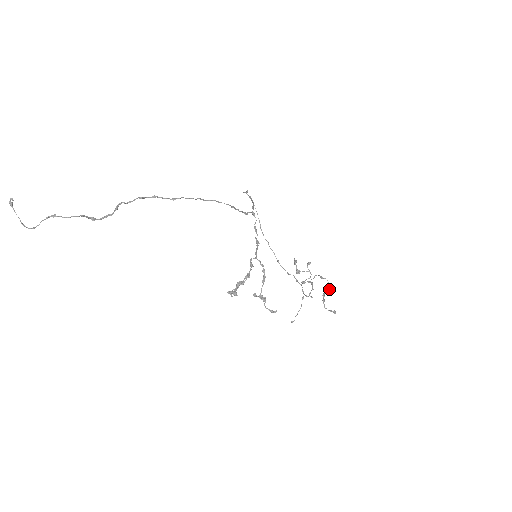
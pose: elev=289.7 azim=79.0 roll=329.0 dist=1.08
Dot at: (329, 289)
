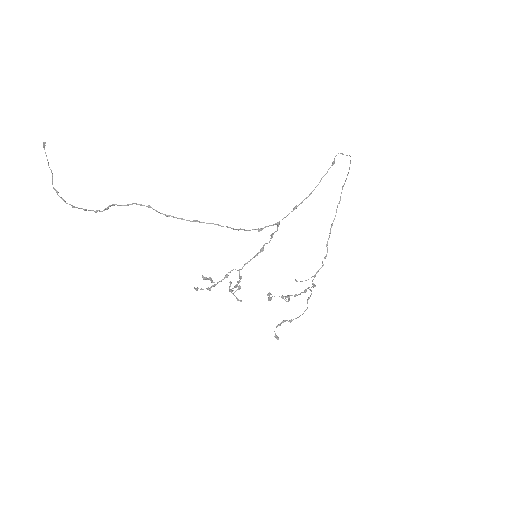
Dot at: (300, 315)
